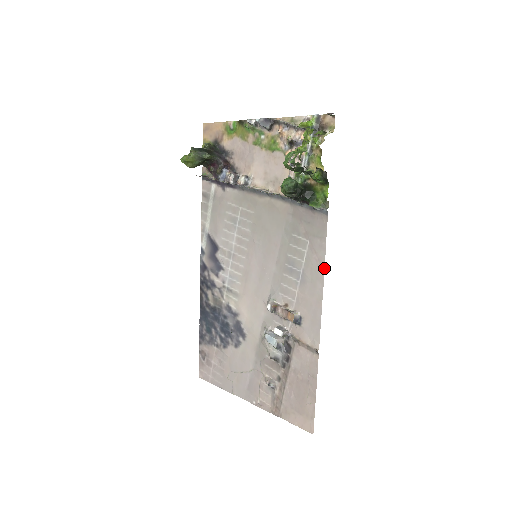
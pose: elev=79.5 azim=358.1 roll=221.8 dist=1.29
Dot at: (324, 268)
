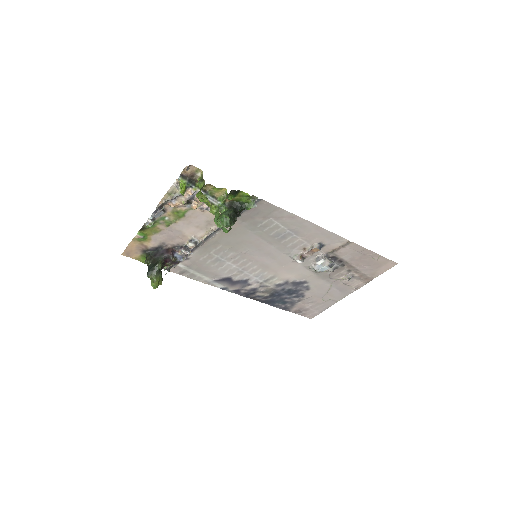
Dot at: (297, 216)
